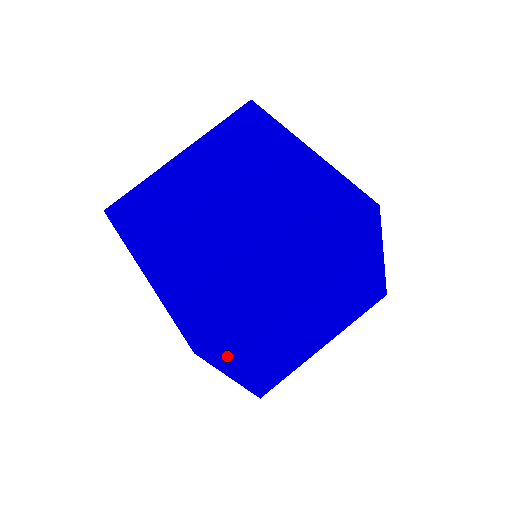
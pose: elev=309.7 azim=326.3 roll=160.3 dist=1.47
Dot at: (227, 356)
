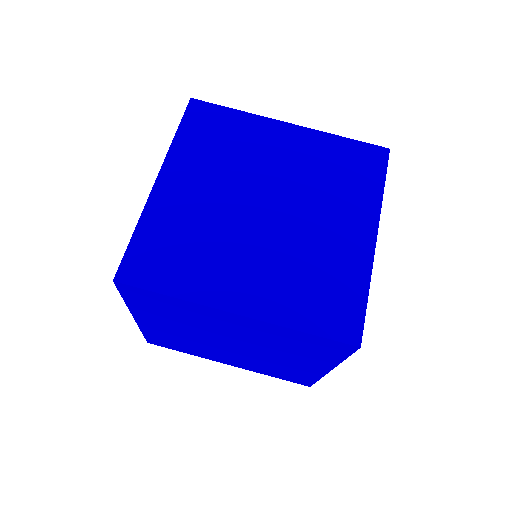
Dot at: occluded
